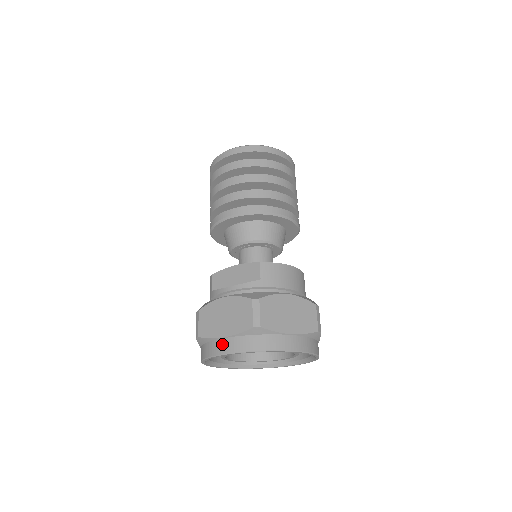
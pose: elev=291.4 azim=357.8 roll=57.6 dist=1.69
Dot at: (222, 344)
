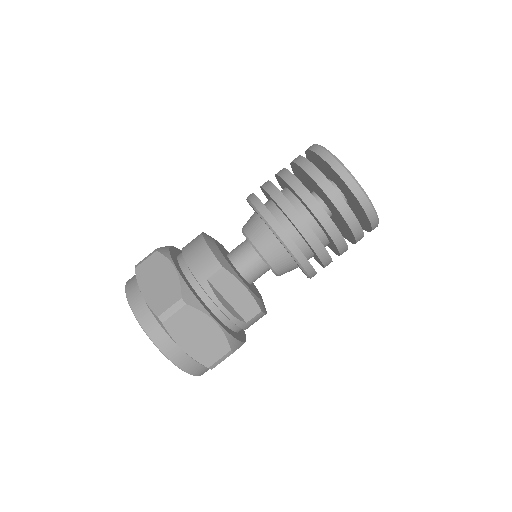
Dot at: (174, 350)
